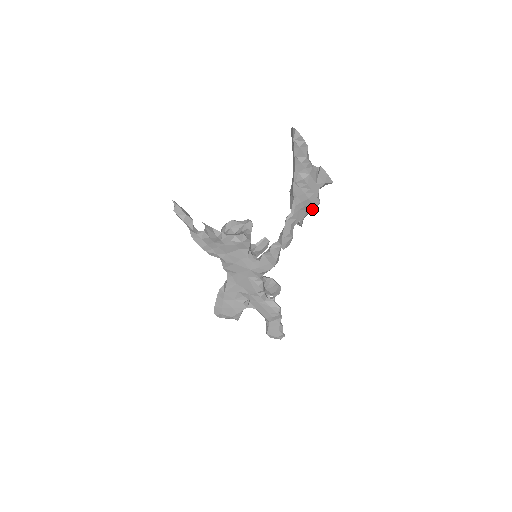
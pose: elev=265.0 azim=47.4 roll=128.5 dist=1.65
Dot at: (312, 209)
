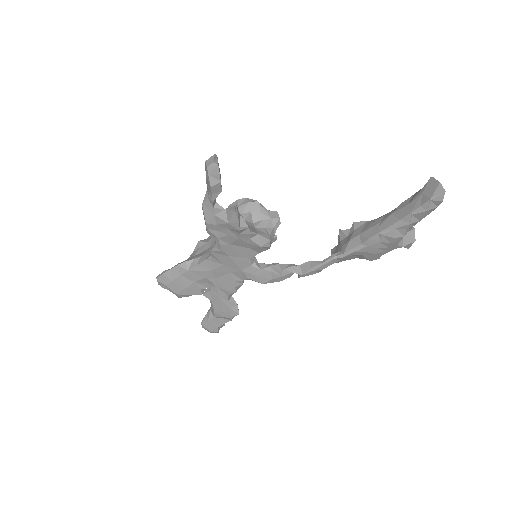
Dot at: (363, 258)
